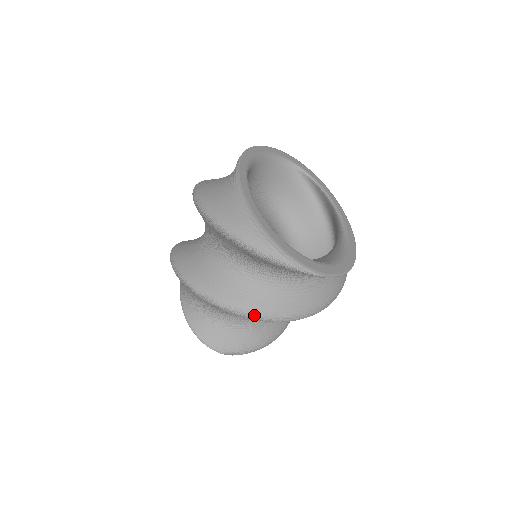
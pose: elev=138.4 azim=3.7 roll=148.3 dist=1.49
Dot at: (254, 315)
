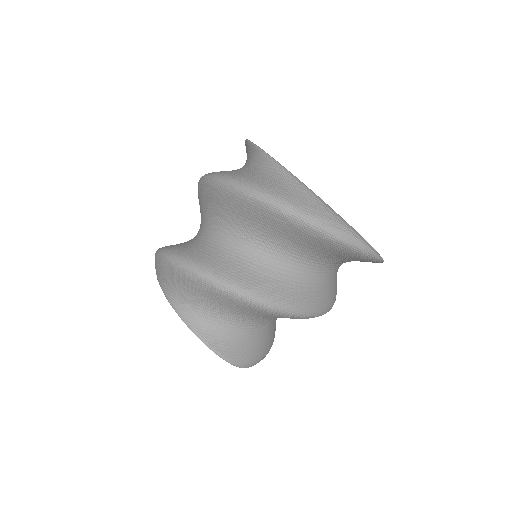
Dot at: (305, 312)
